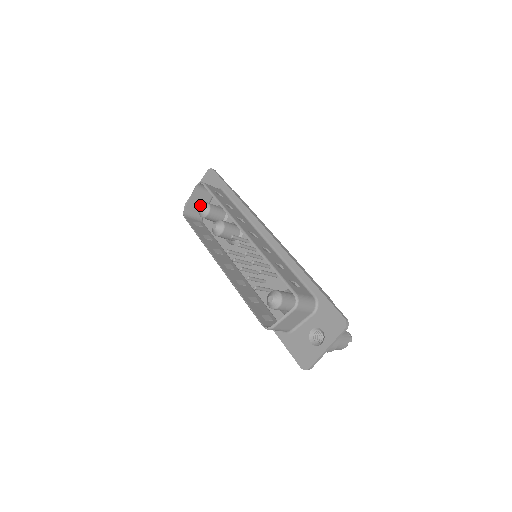
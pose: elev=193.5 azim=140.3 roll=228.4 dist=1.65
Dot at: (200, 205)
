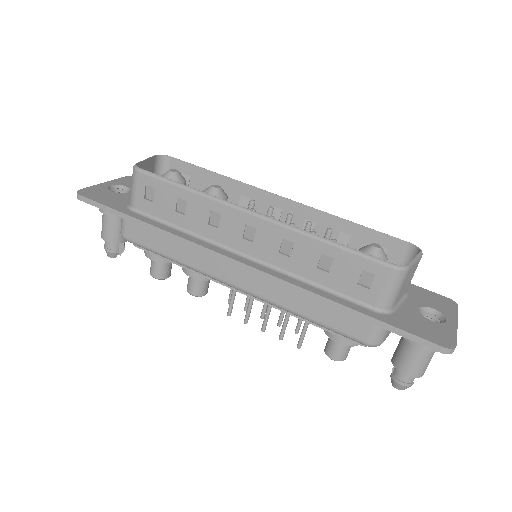
Dot at: (171, 169)
